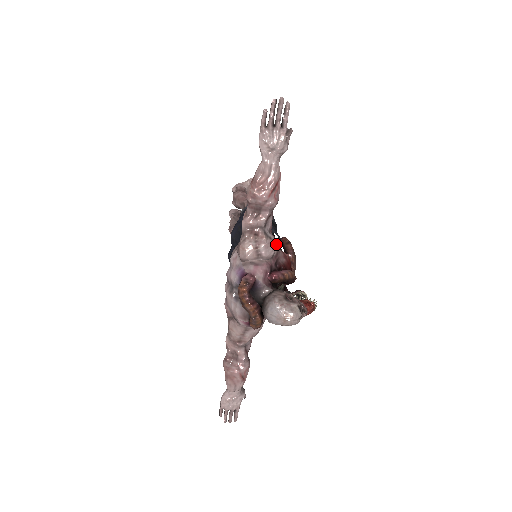
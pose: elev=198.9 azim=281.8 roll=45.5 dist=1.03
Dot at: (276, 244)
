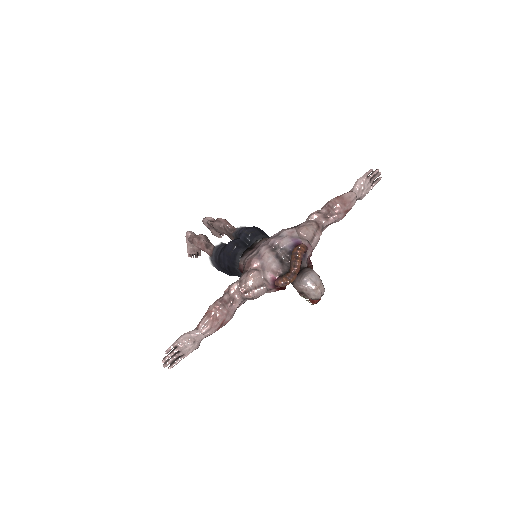
Dot at: occluded
